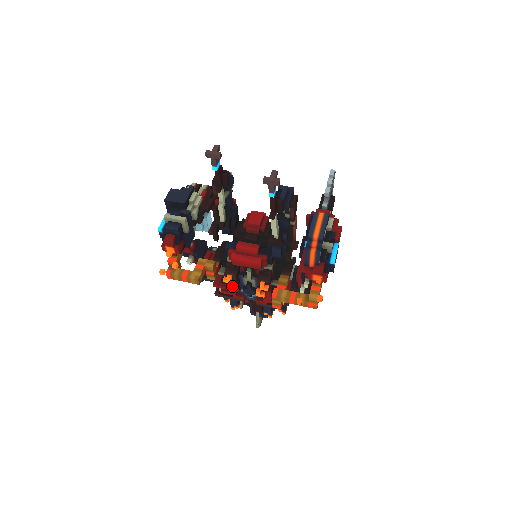
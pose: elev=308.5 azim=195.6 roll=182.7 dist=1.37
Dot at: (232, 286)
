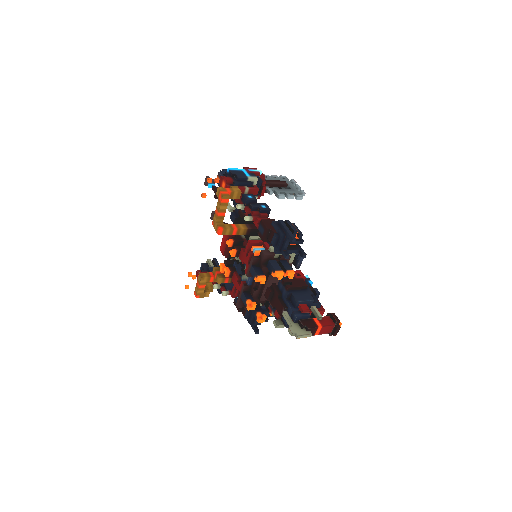
Dot at: (224, 269)
